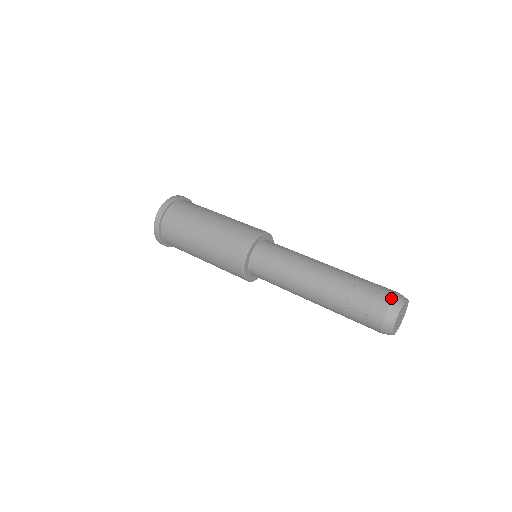
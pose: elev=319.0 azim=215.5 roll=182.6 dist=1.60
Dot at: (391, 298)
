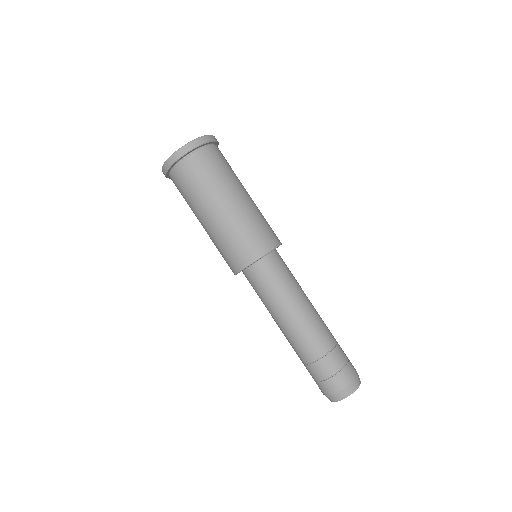
Dot at: (340, 389)
